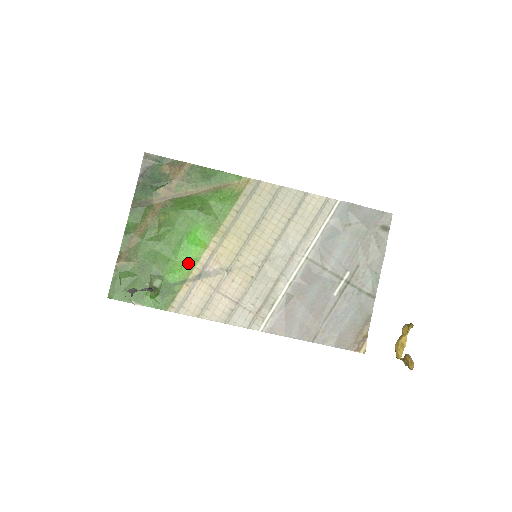
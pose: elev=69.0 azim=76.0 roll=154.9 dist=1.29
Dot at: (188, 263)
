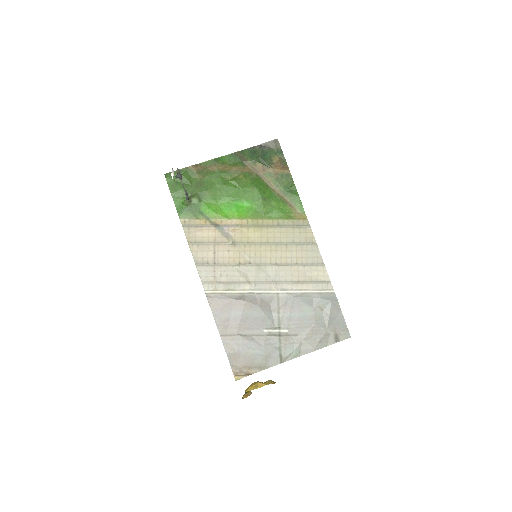
Dot at: (221, 213)
